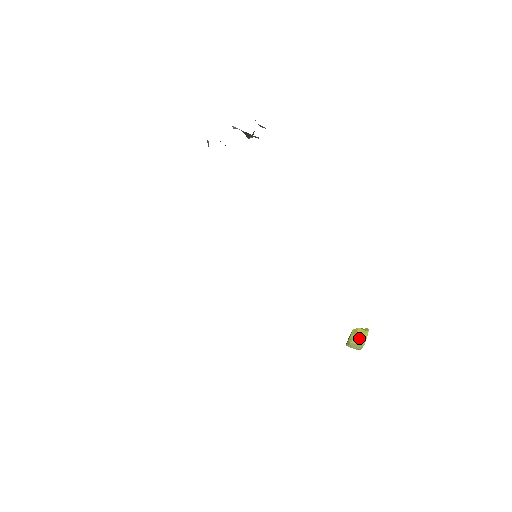
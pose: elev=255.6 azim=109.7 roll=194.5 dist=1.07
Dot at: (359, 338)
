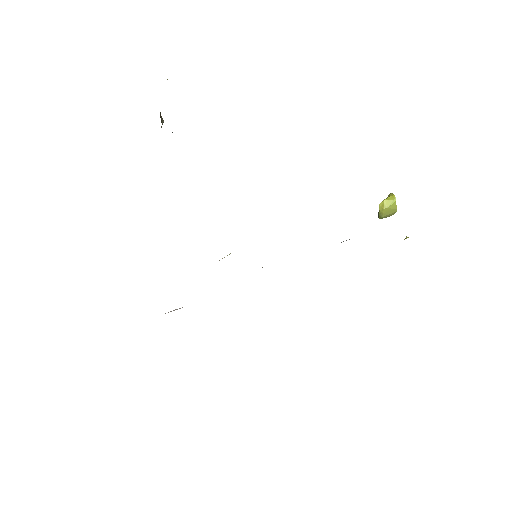
Dot at: (389, 210)
